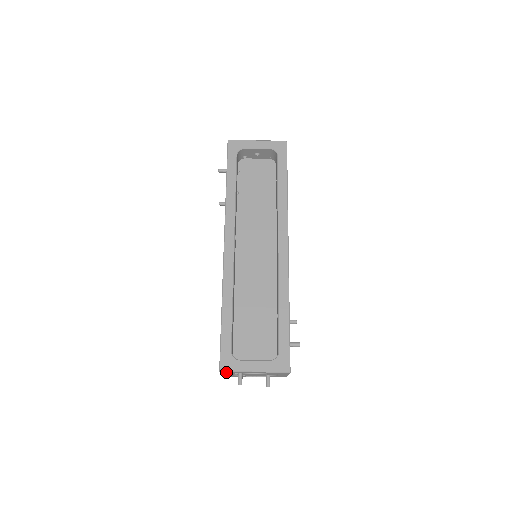
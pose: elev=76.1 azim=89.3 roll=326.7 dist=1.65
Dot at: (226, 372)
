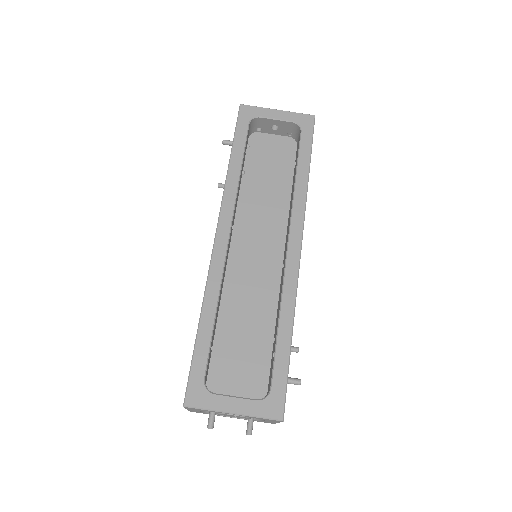
Dot at: (193, 408)
